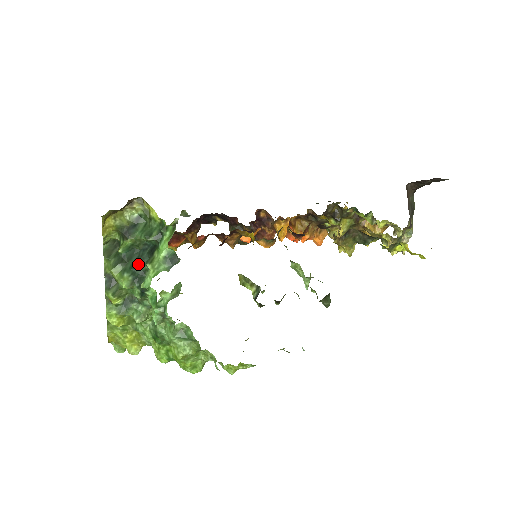
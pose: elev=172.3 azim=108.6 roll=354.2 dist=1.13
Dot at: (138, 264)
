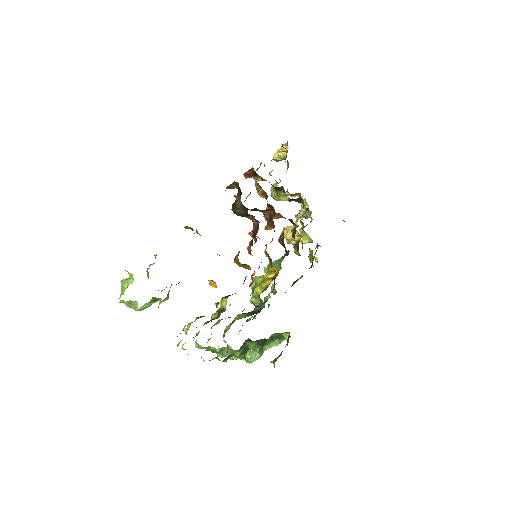
Dot at: occluded
